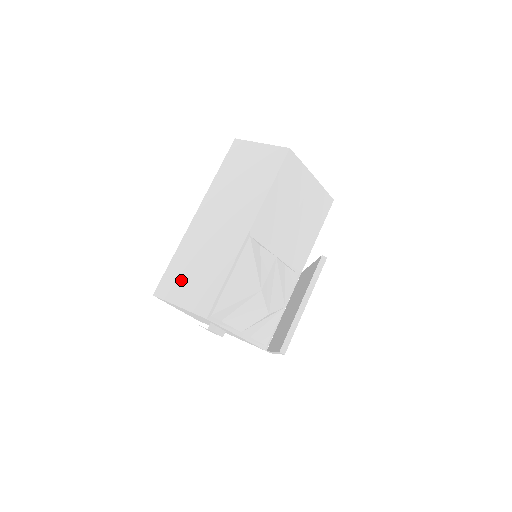
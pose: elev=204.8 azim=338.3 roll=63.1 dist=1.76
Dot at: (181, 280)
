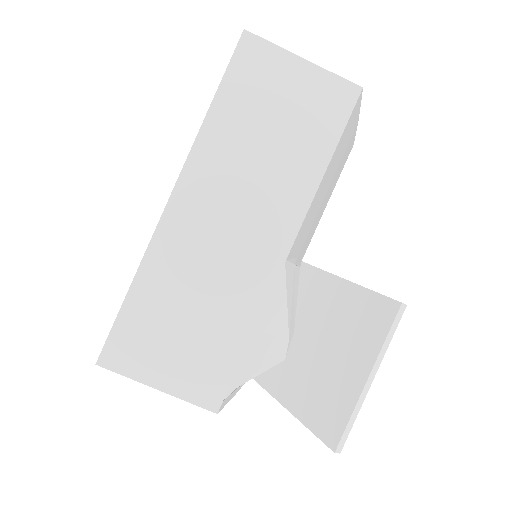
Dot at: (155, 339)
